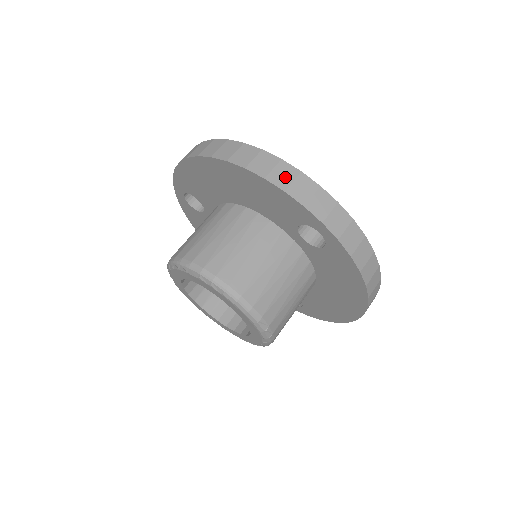
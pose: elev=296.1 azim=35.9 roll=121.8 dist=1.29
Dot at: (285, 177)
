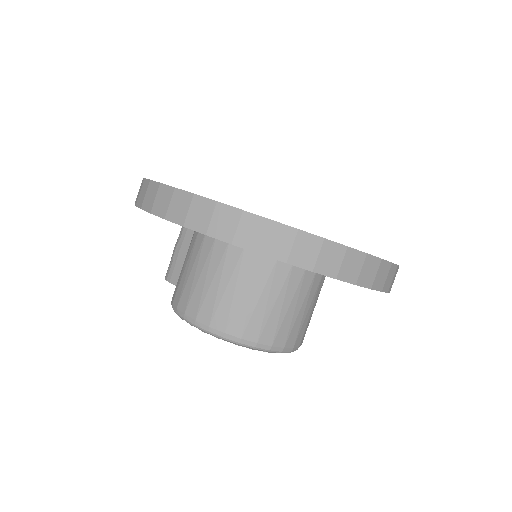
Dot at: (333, 261)
